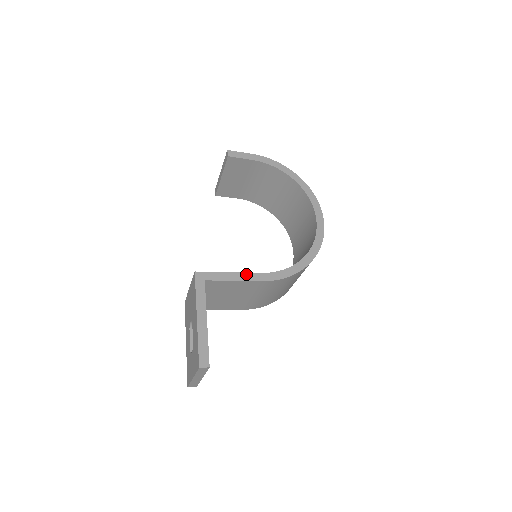
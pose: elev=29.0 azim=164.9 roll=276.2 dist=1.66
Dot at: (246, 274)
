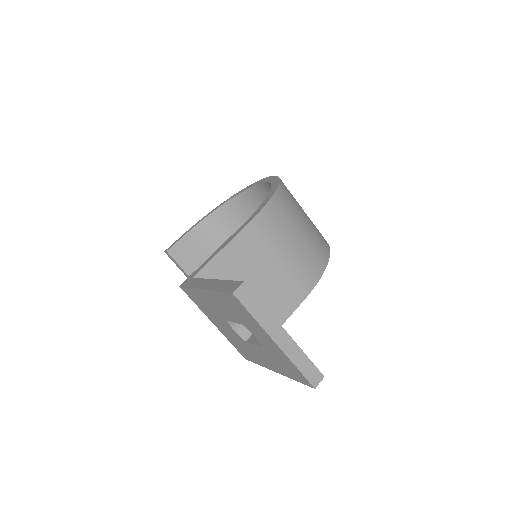
Dot at: (228, 239)
